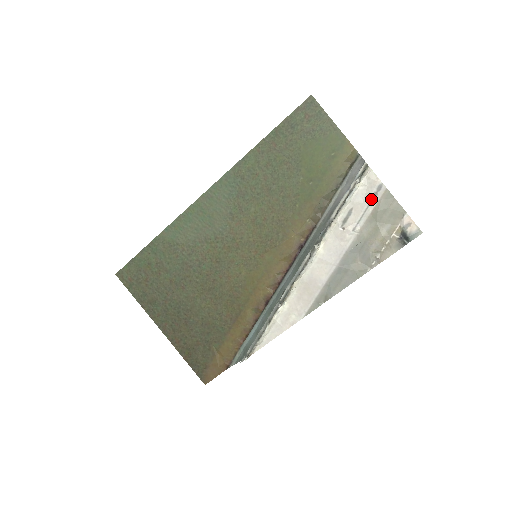
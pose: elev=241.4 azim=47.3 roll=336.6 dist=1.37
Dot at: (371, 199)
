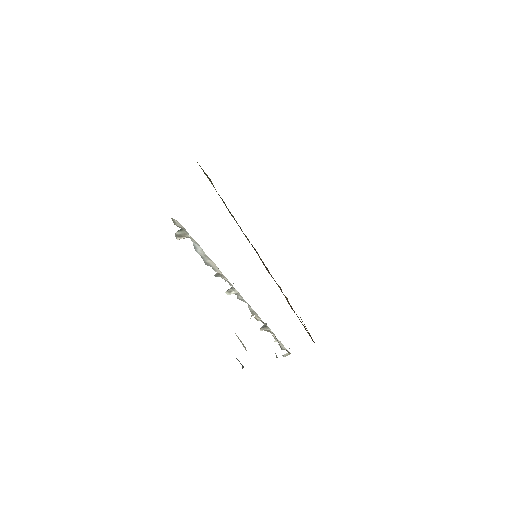
Dot at: occluded
